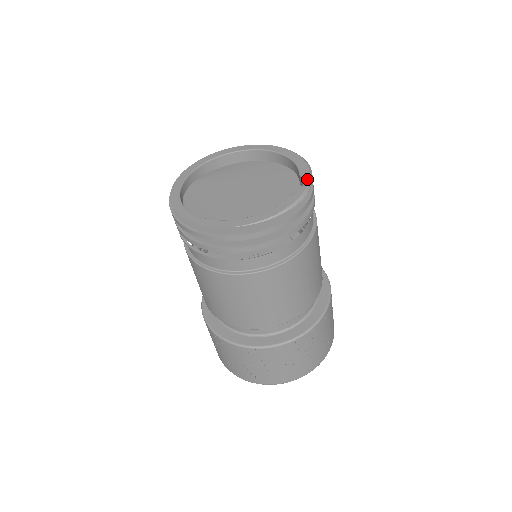
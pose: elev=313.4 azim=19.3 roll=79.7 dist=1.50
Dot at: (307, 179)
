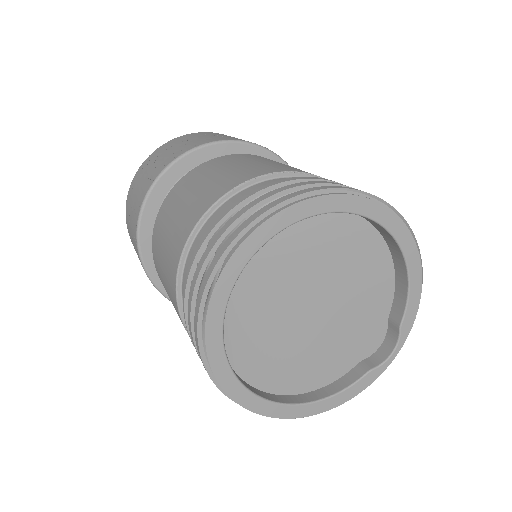
Dot at: (403, 342)
